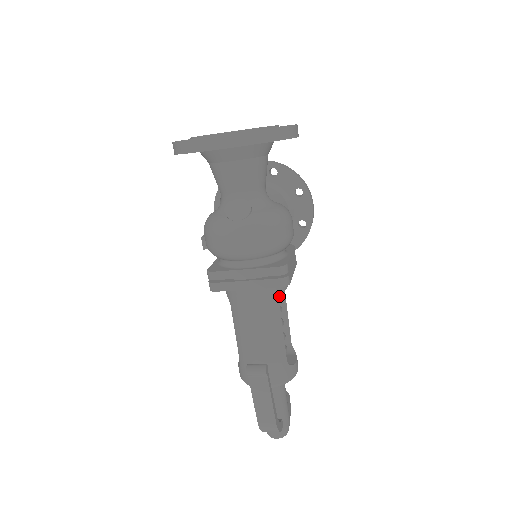
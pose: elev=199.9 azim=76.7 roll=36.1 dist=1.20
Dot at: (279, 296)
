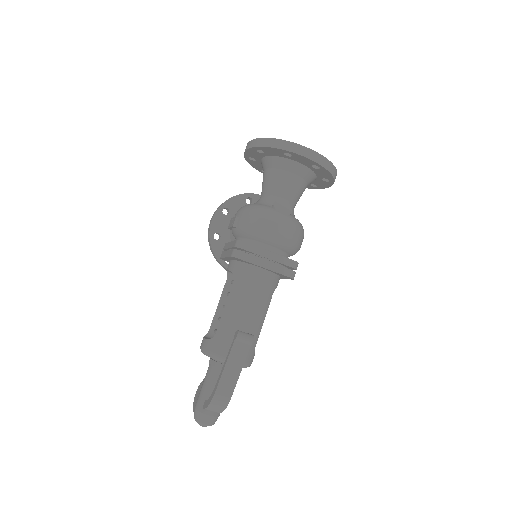
Dot at: (275, 288)
